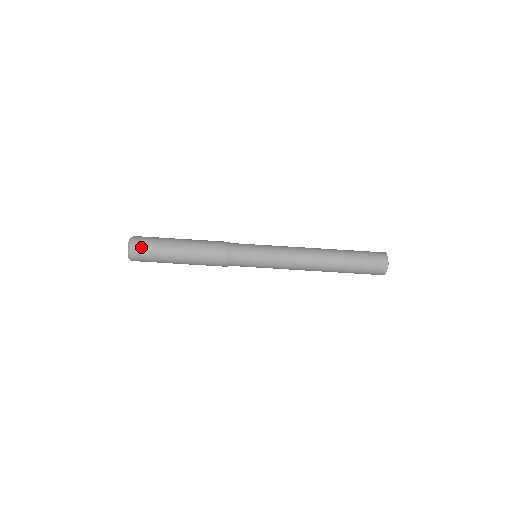
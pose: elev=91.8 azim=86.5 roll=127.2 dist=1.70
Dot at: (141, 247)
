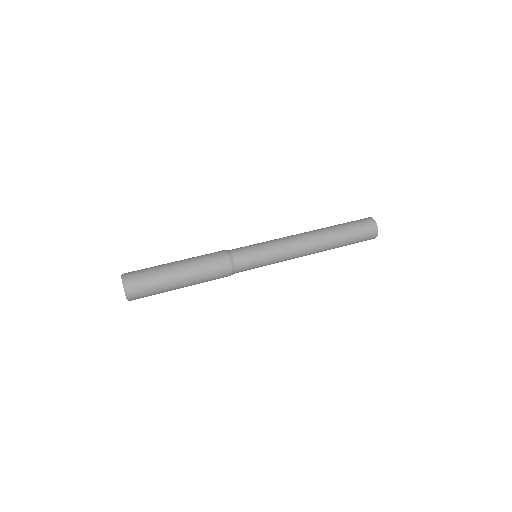
Dot at: (136, 271)
